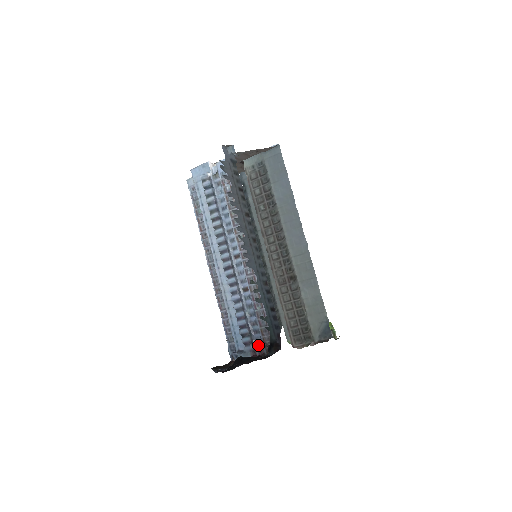
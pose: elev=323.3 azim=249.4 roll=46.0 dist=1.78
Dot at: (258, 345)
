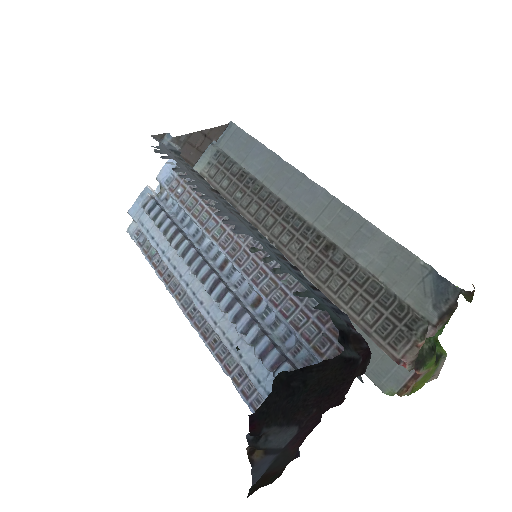
Dot at: occluded
